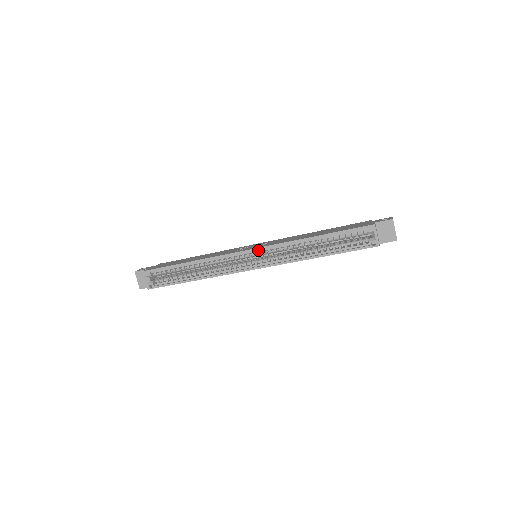
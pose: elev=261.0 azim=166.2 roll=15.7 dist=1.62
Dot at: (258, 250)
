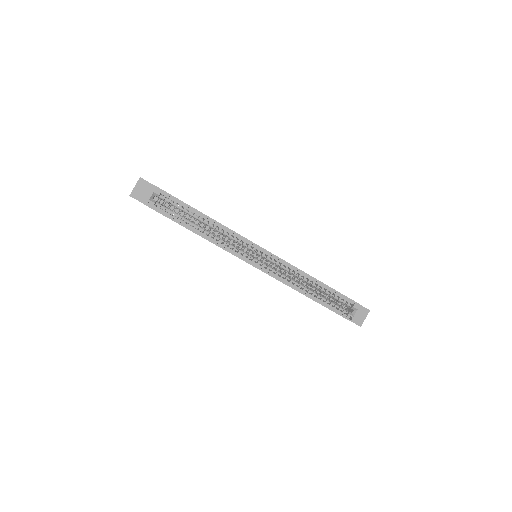
Dot at: (270, 255)
